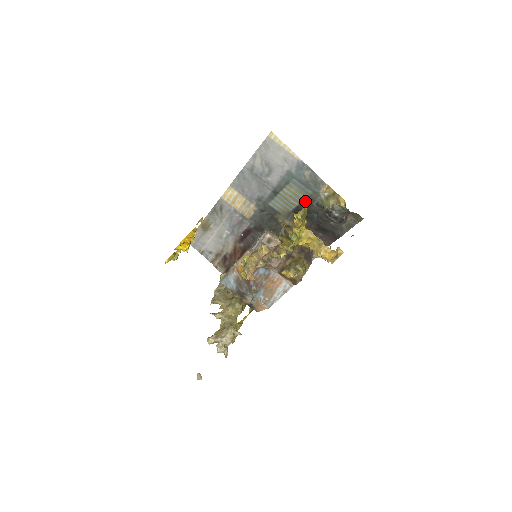
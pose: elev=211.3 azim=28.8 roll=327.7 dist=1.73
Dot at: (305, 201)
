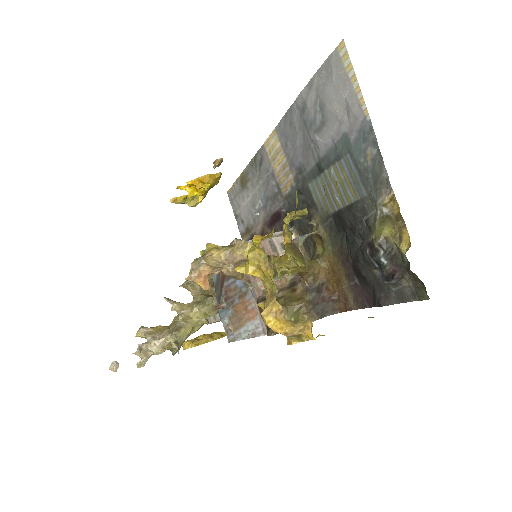
Dot at: (353, 206)
